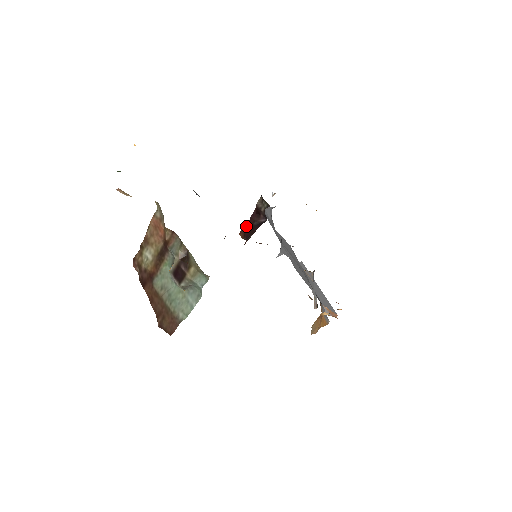
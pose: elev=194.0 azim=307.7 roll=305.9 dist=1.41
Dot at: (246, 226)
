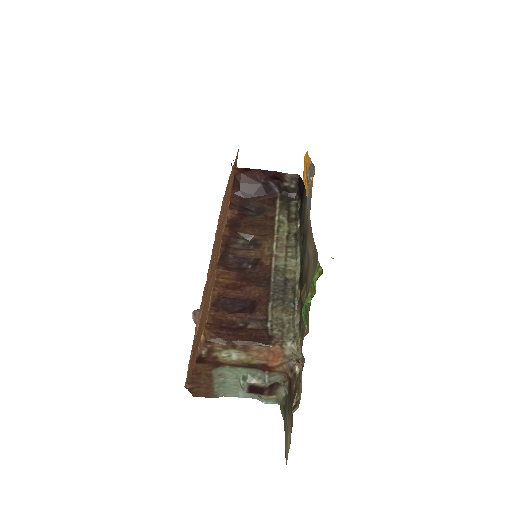
Dot at: (250, 170)
